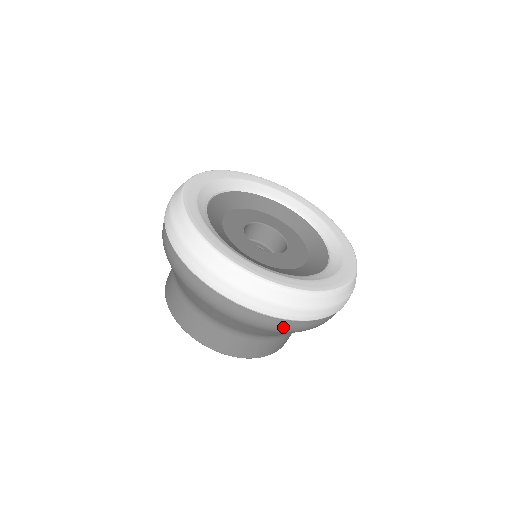
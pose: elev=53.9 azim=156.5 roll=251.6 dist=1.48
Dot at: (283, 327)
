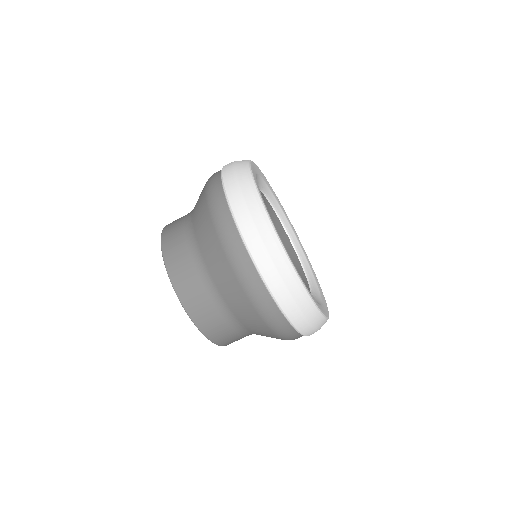
Dot at: (279, 326)
